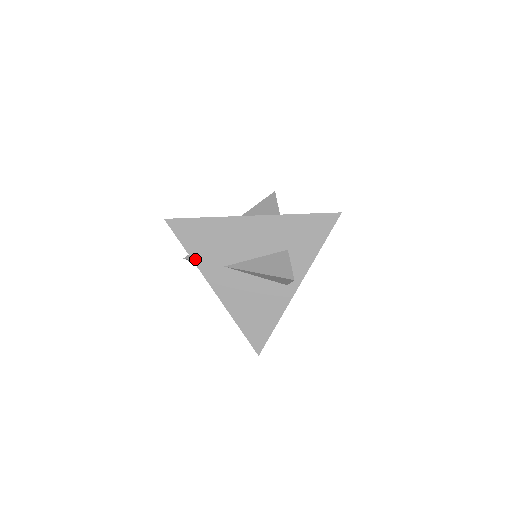
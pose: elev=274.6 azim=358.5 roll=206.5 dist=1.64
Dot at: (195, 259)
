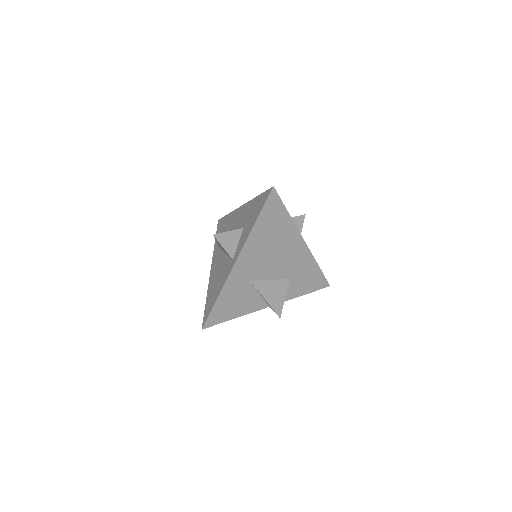
Dot at: (215, 246)
